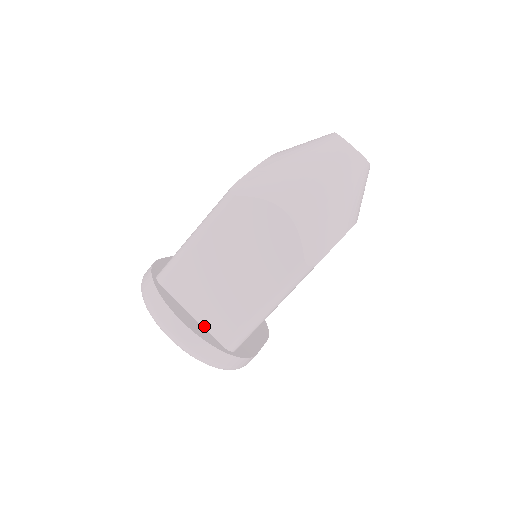
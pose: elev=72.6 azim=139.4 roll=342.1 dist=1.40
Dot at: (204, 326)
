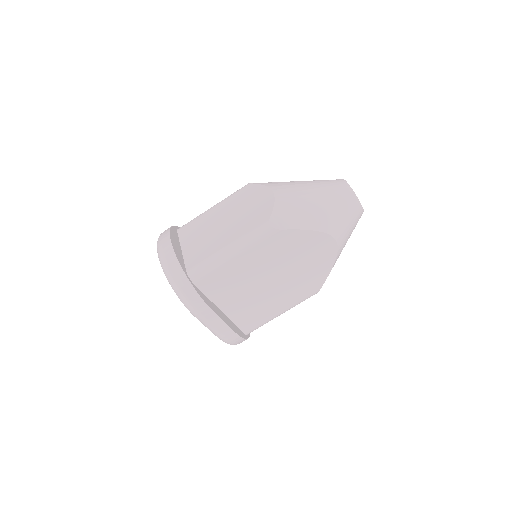
Dot at: (184, 257)
